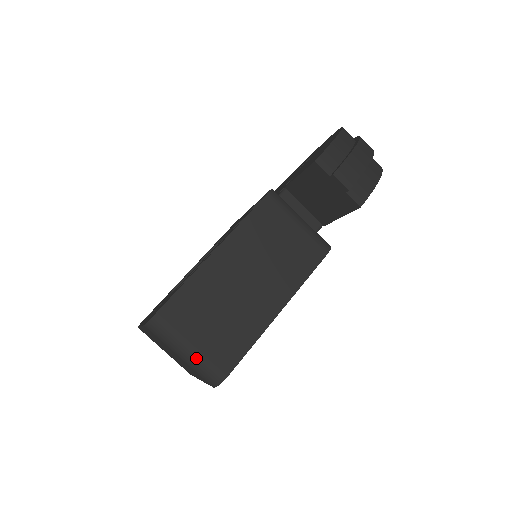
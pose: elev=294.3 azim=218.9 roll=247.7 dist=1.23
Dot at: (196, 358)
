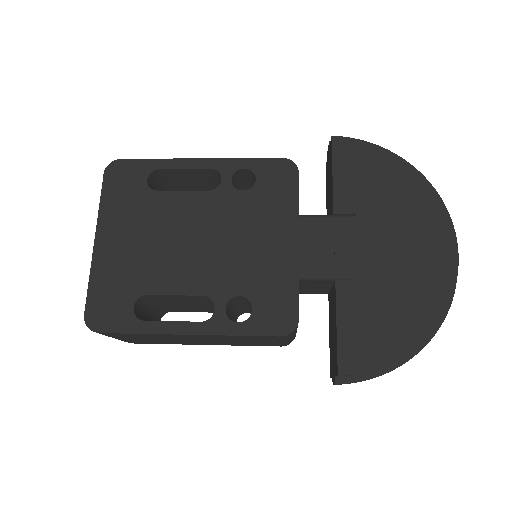
Dot at: occluded
